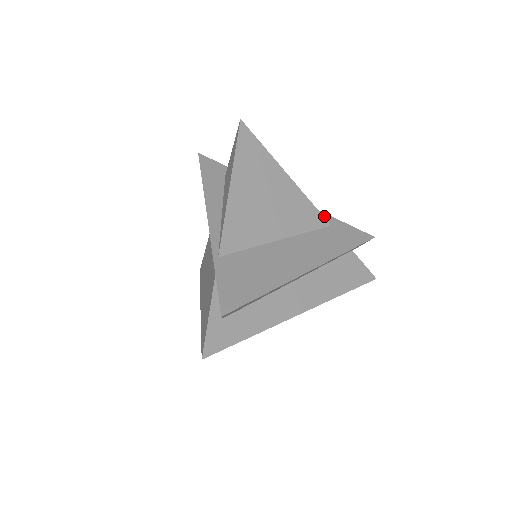
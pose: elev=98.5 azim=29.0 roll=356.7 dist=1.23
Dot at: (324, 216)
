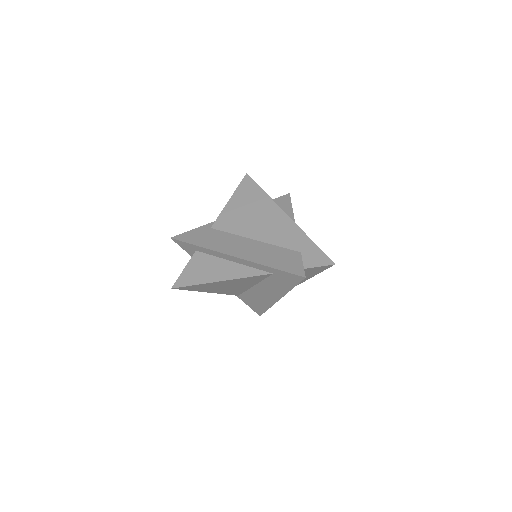
Dot at: (264, 268)
